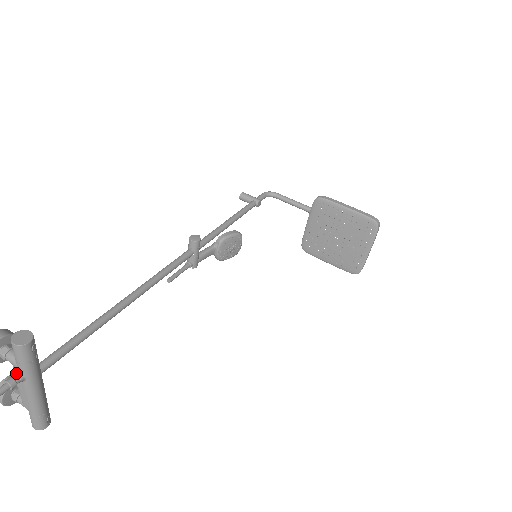
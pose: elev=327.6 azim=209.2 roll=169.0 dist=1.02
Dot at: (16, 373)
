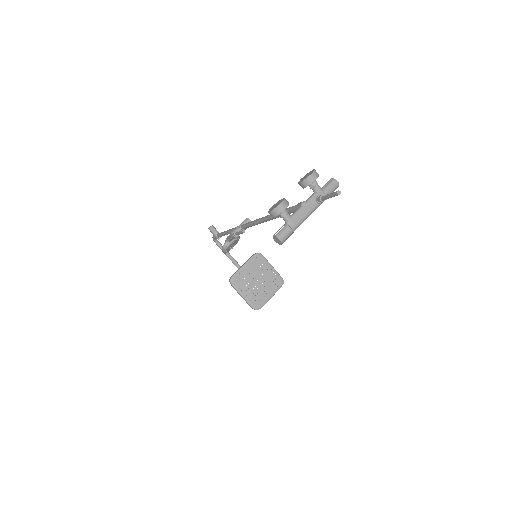
Dot at: (320, 196)
